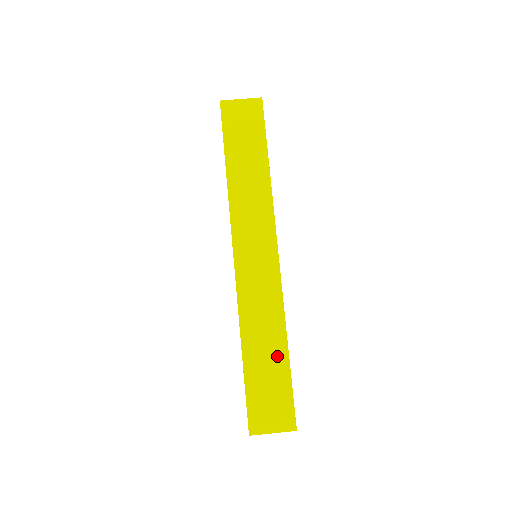
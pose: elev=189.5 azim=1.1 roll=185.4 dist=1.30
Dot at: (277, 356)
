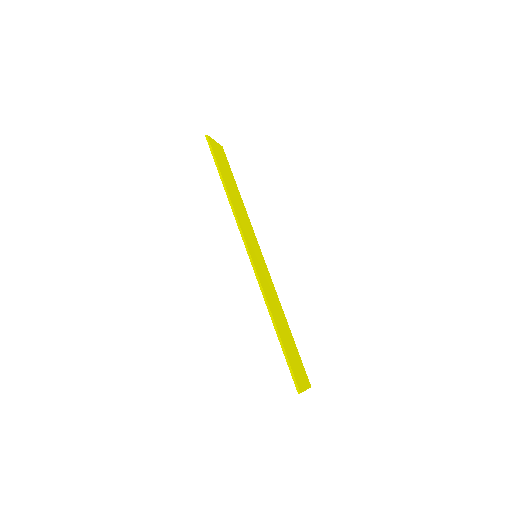
Dot at: (288, 331)
